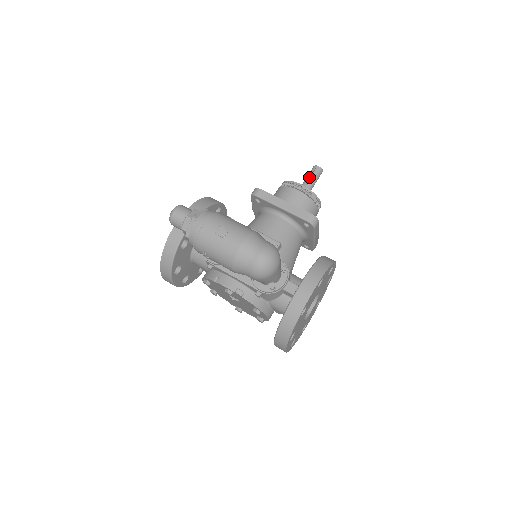
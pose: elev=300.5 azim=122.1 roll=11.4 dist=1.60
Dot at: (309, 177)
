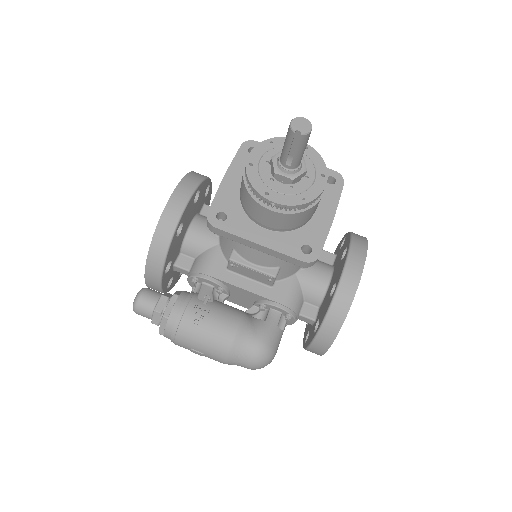
Dot at: (287, 154)
